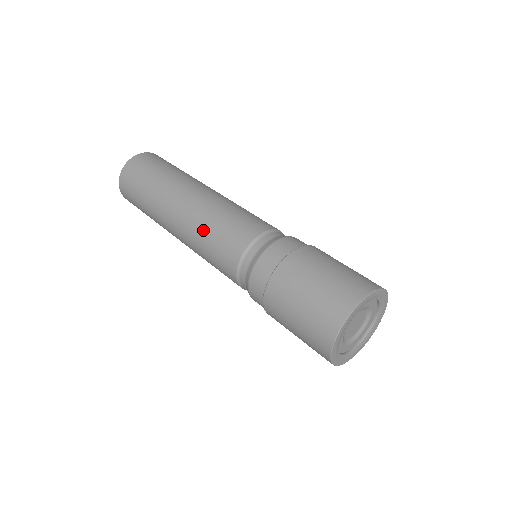
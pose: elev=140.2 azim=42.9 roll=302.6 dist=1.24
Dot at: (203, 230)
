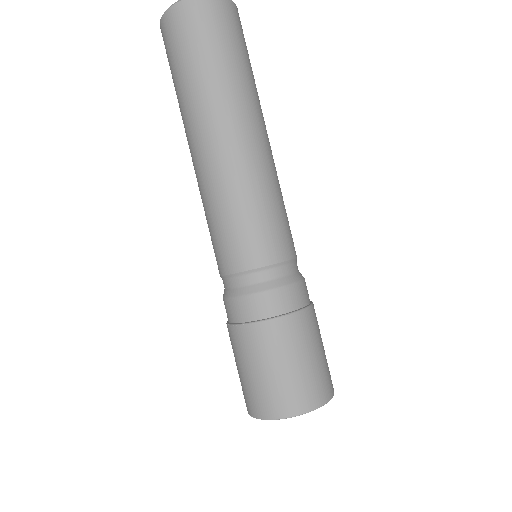
Dot at: (213, 206)
